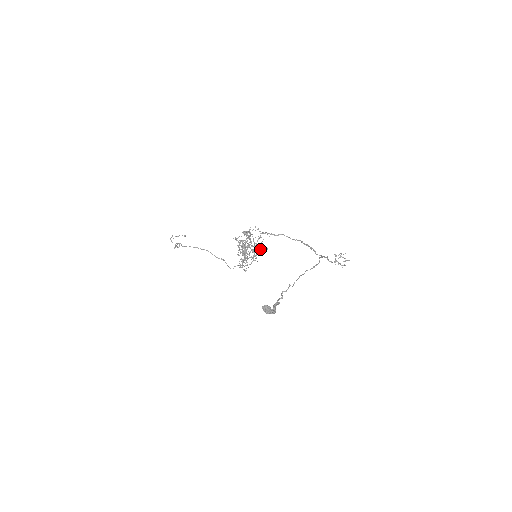
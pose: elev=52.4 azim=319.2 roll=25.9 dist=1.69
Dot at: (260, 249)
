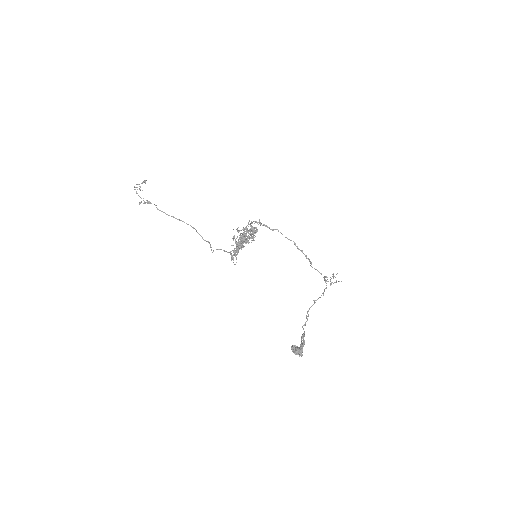
Dot at: occluded
